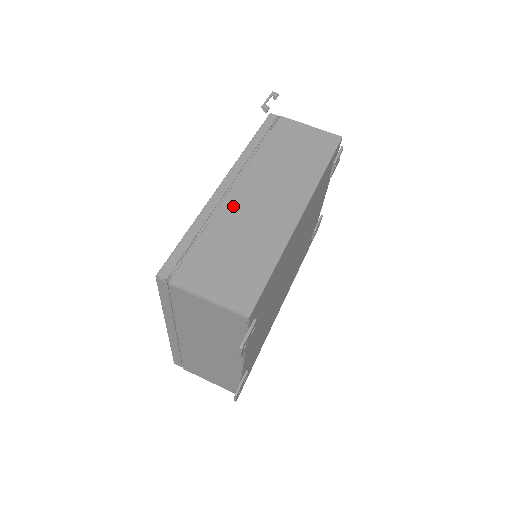
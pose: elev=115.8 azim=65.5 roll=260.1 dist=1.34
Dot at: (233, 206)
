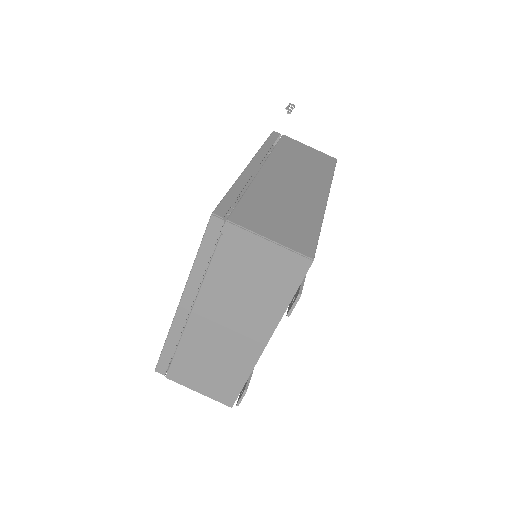
Dot at: (267, 180)
